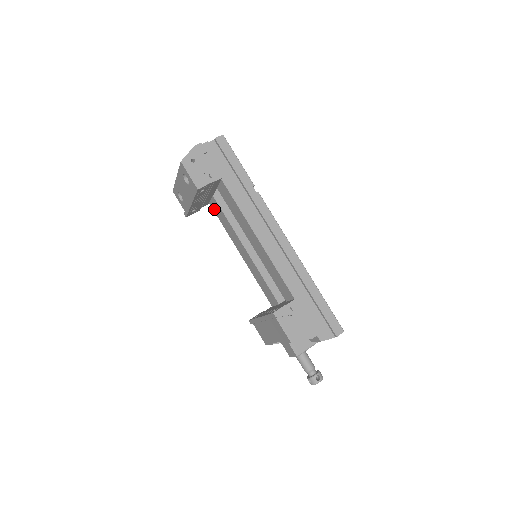
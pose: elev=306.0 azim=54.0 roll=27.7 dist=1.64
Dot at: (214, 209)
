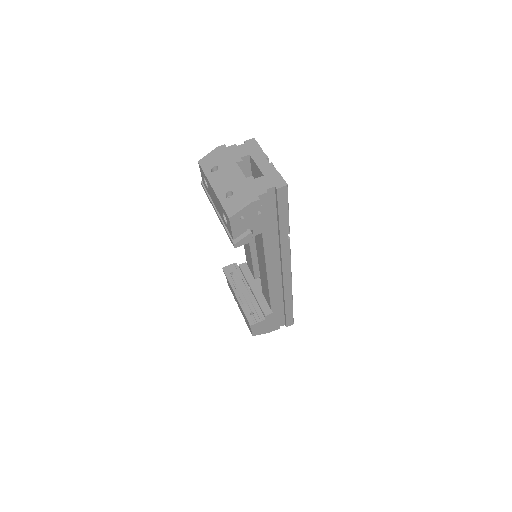
Dot at: occluded
